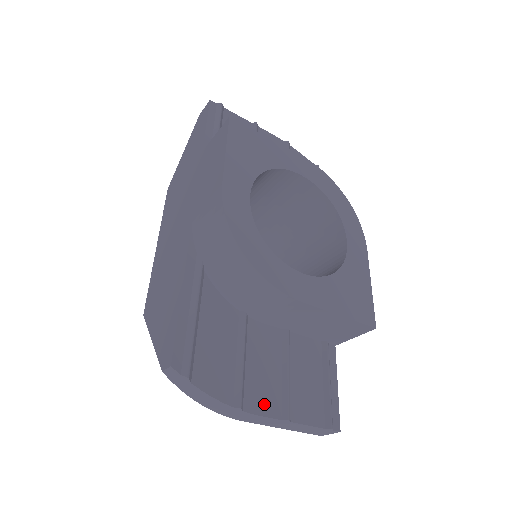
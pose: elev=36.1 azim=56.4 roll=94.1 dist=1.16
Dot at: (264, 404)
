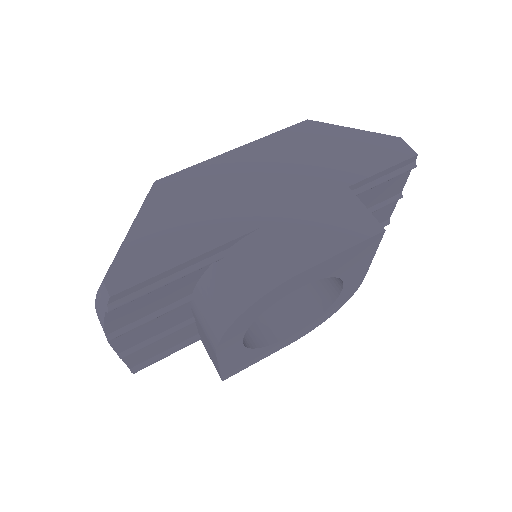
Dot at: (122, 343)
